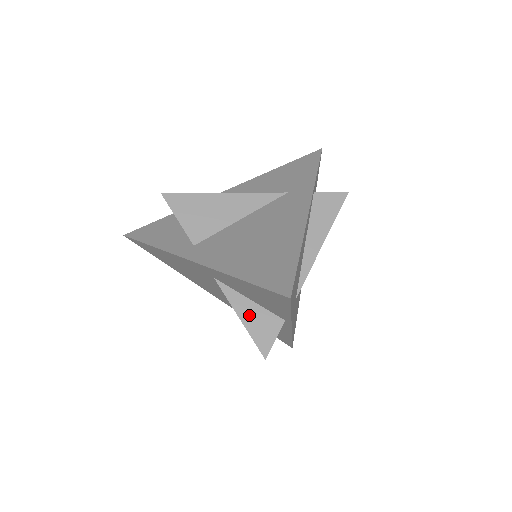
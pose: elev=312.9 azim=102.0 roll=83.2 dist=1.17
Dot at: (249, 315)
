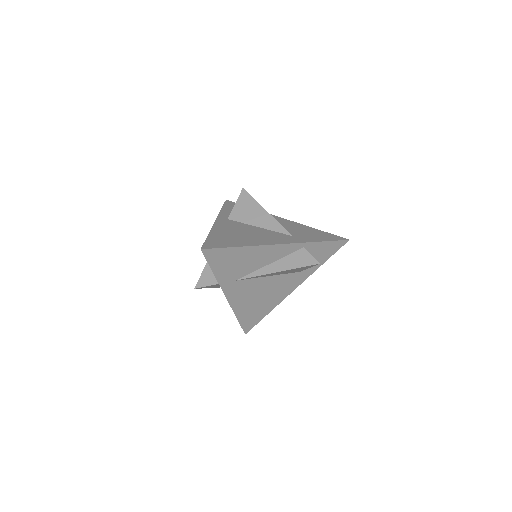
Dot at: occluded
